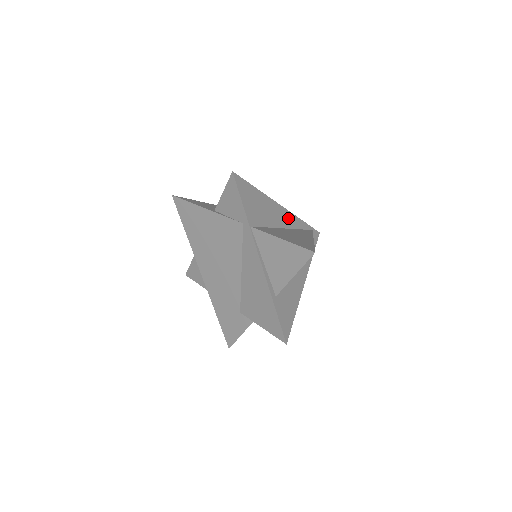
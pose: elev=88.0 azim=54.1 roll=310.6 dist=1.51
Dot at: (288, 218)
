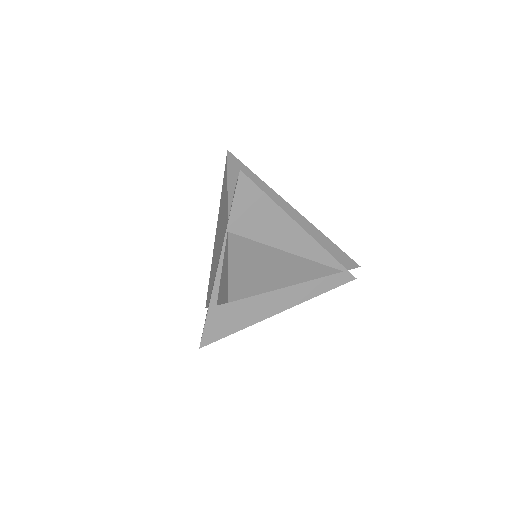
Dot at: (306, 245)
